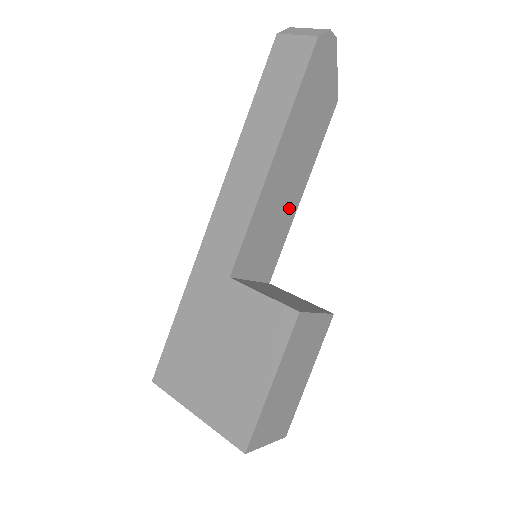
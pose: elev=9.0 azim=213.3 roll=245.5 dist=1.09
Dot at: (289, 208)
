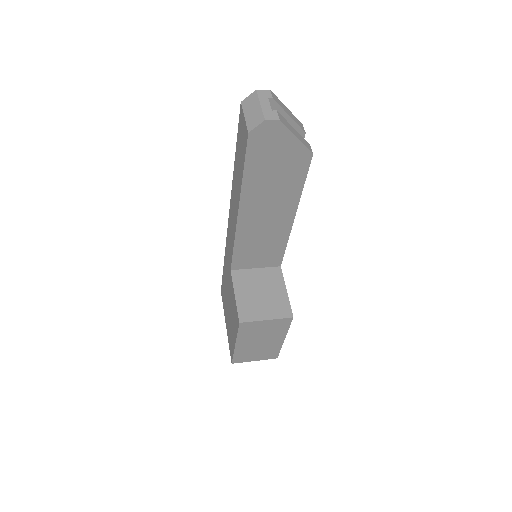
Dot at: (280, 229)
